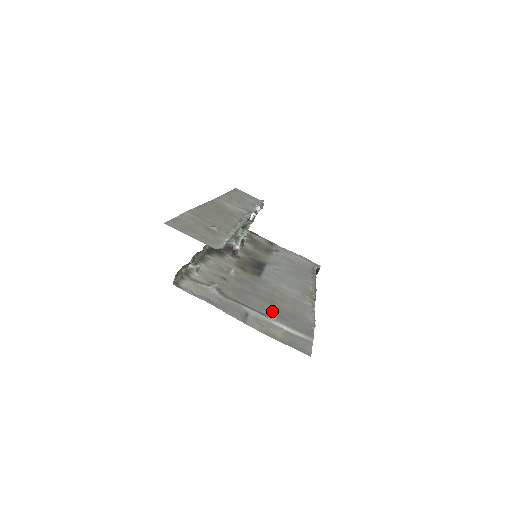
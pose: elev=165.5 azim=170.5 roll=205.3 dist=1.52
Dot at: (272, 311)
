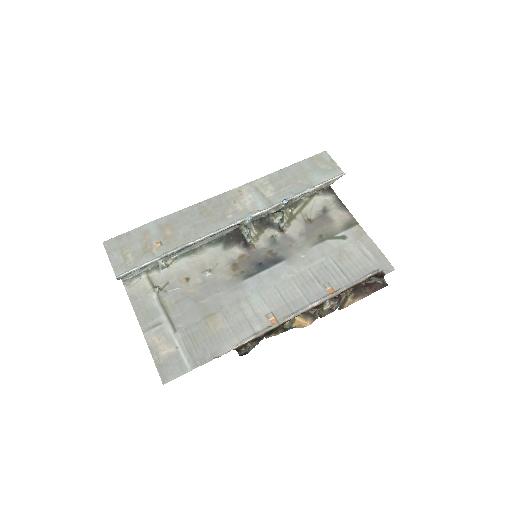
Dot at: (190, 327)
